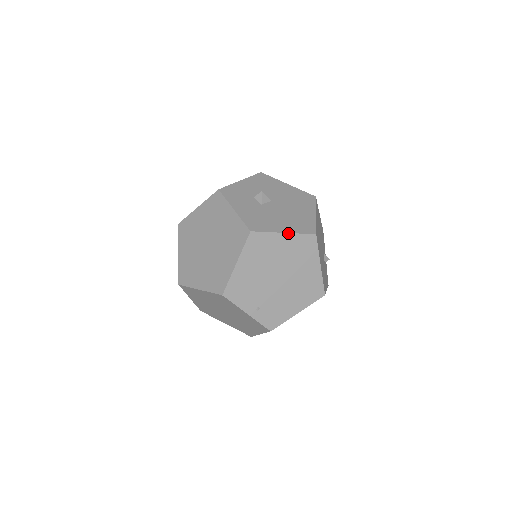
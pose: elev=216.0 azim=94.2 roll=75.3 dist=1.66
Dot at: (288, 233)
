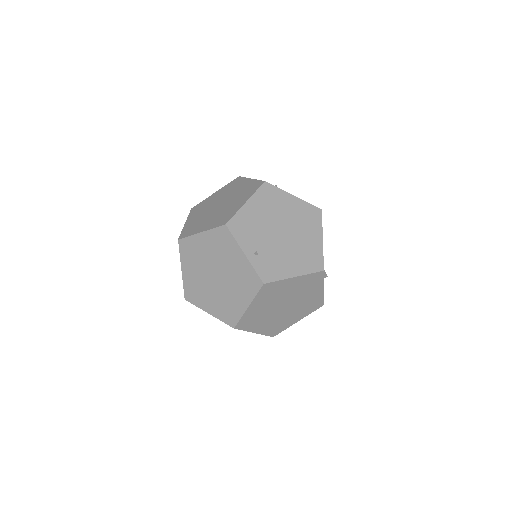
Dot at: (297, 197)
